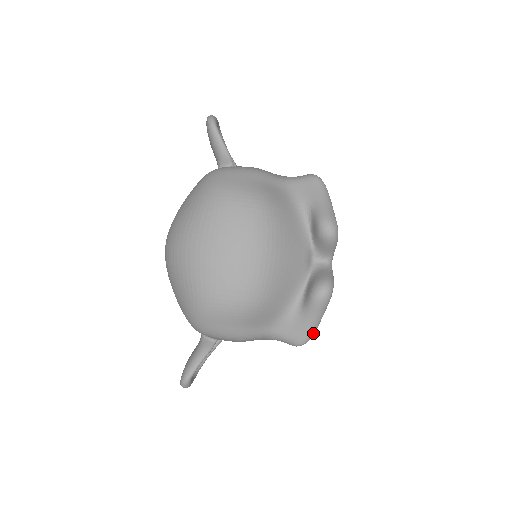
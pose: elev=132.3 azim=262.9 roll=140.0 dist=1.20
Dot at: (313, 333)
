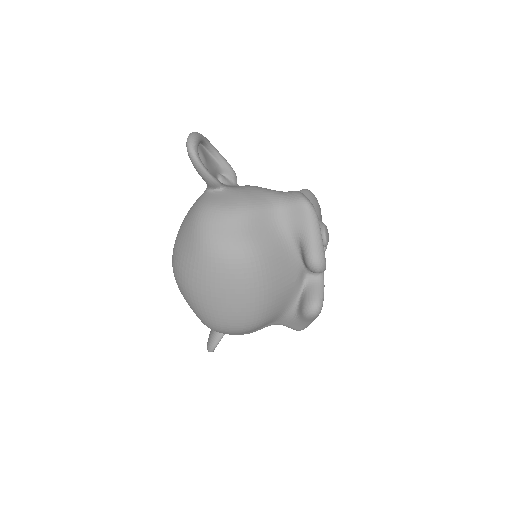
Dot at: (308, 325)
